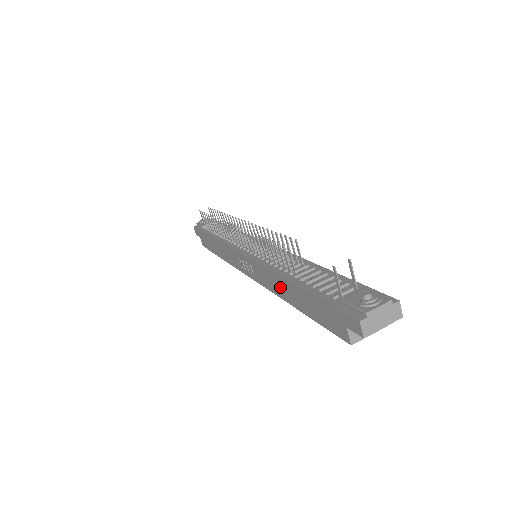
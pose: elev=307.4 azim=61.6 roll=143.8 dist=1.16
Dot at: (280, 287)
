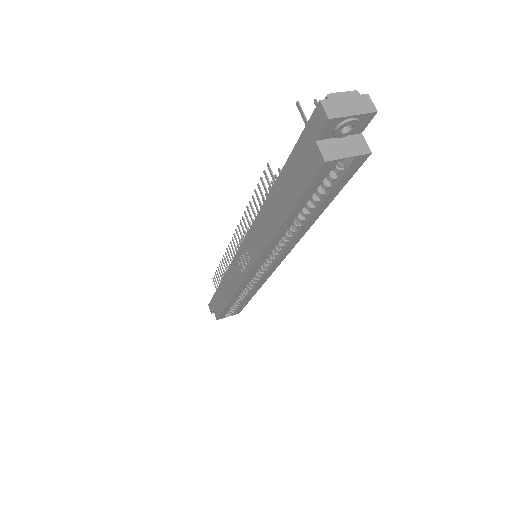
Dot at: (267, 222)
